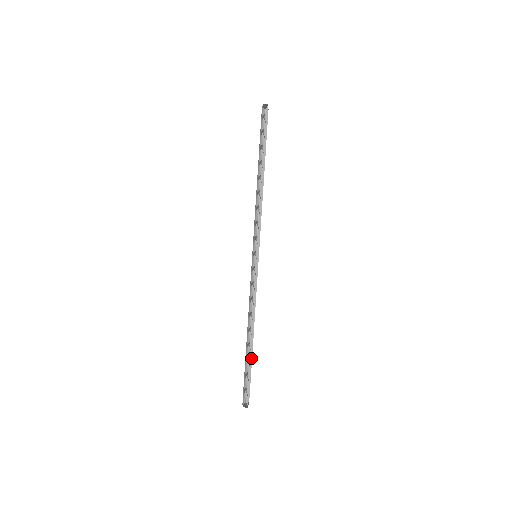
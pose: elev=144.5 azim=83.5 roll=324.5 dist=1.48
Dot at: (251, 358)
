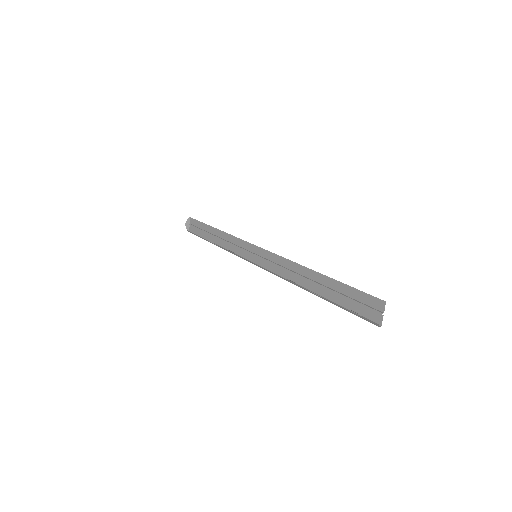
Dot at: (333, 303)
